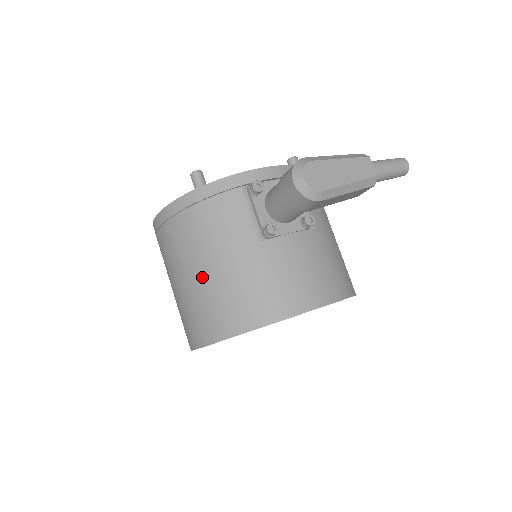
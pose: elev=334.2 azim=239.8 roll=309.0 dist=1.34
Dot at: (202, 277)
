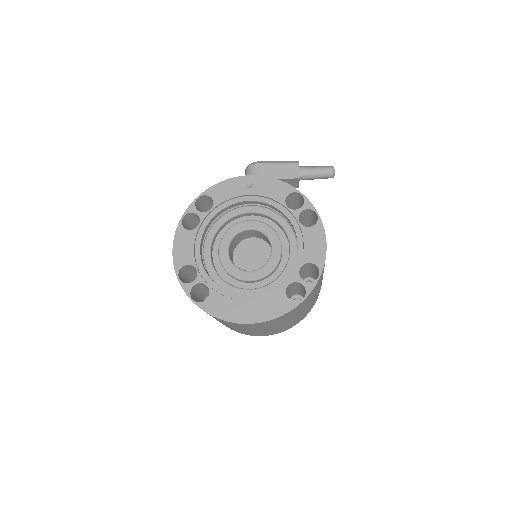
Dot at: occluded
